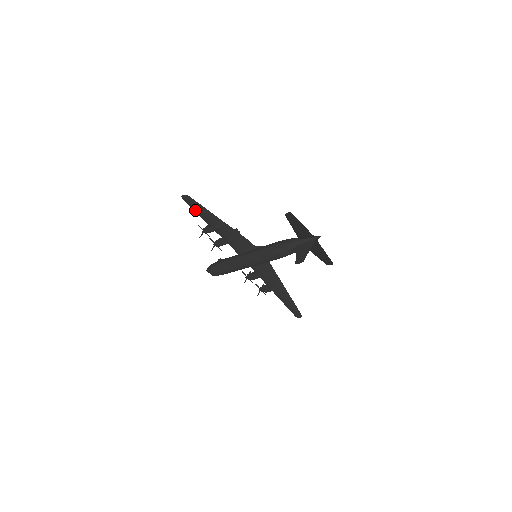
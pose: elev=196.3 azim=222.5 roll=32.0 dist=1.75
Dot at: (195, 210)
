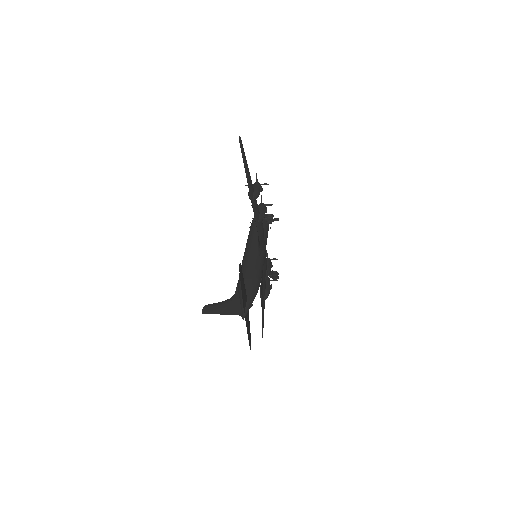
Dot at: occluded
